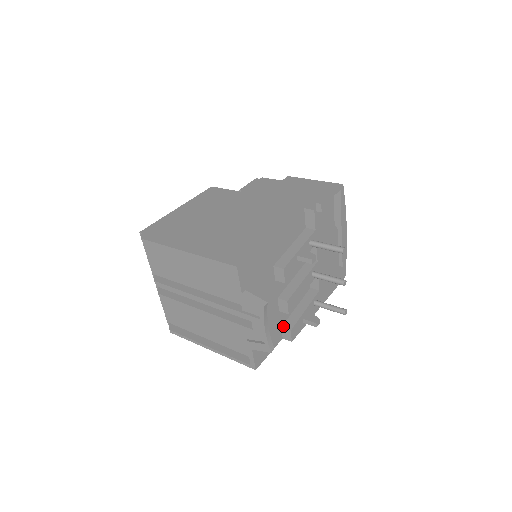
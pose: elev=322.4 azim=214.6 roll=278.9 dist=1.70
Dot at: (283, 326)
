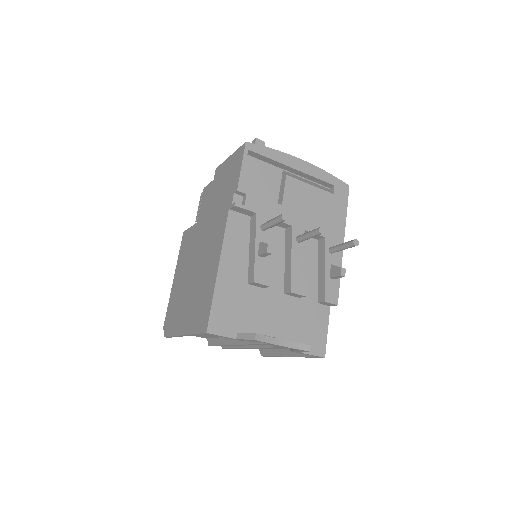
Dot at: (318, 301)
